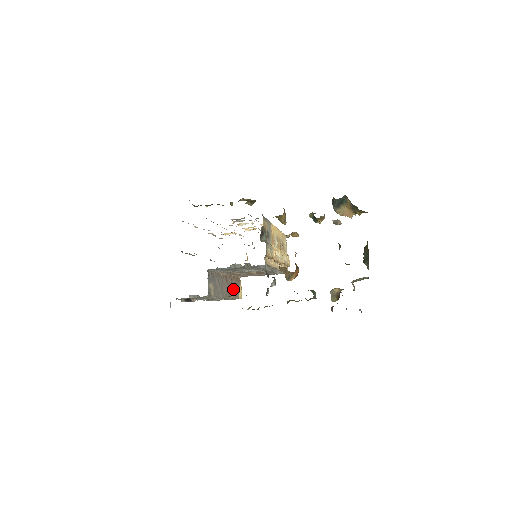
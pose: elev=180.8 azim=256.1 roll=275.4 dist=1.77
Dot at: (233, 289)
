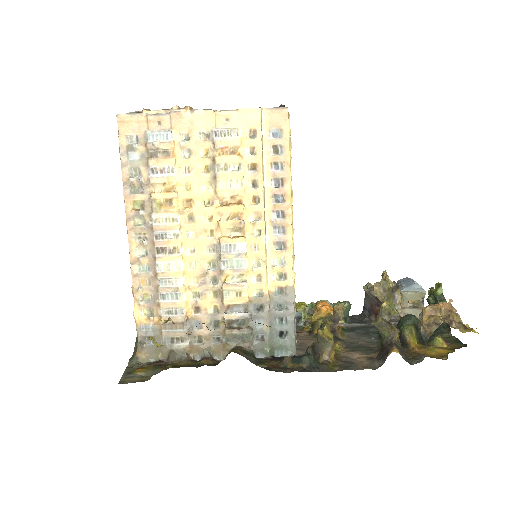
Dot at: occluded
